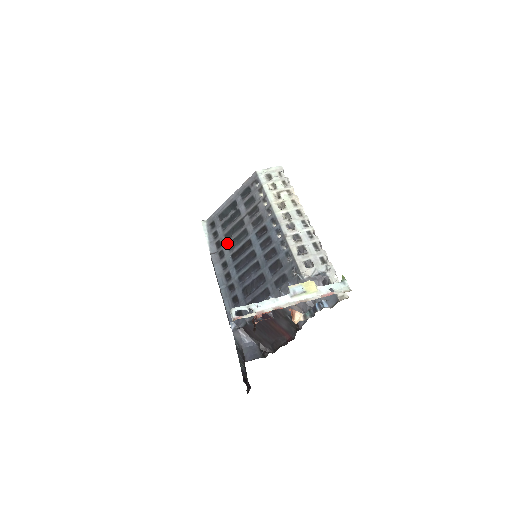
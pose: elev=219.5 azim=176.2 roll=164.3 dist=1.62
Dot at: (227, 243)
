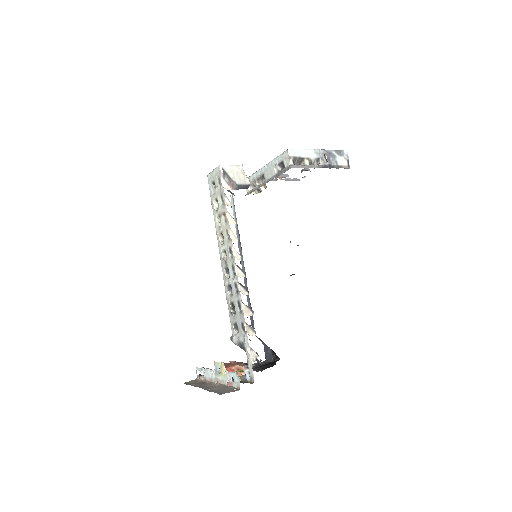
Dot at: occluded
